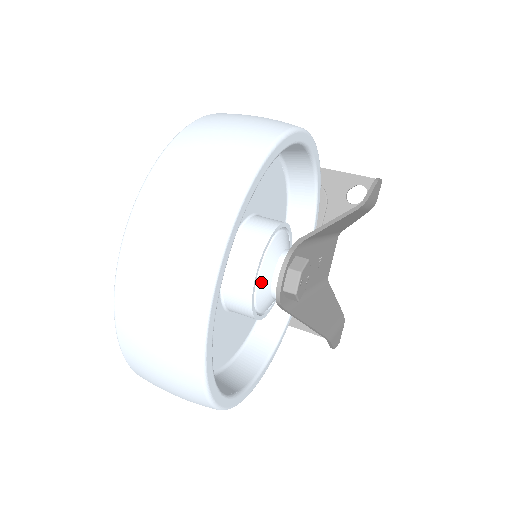
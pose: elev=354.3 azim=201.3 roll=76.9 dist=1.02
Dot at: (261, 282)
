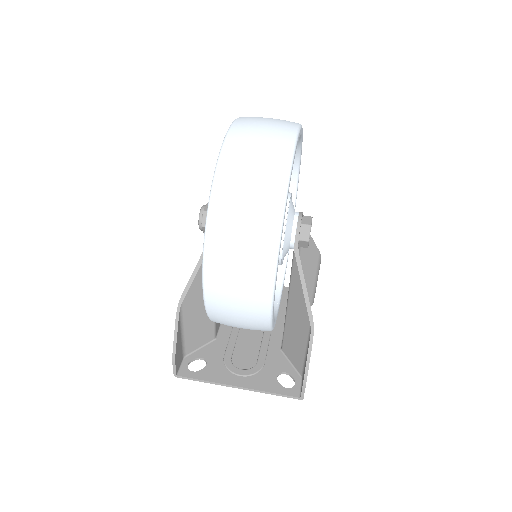
Dot at: (291, 208)
